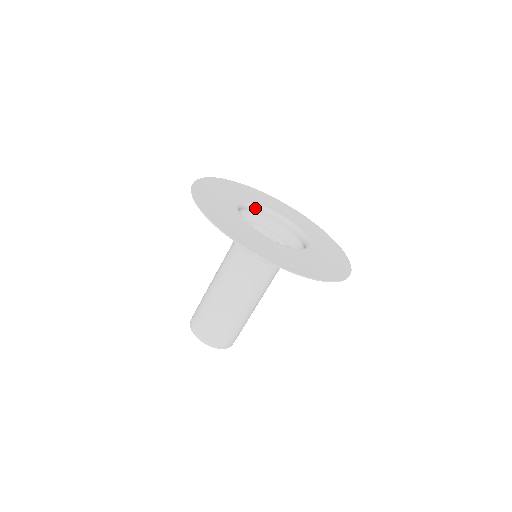
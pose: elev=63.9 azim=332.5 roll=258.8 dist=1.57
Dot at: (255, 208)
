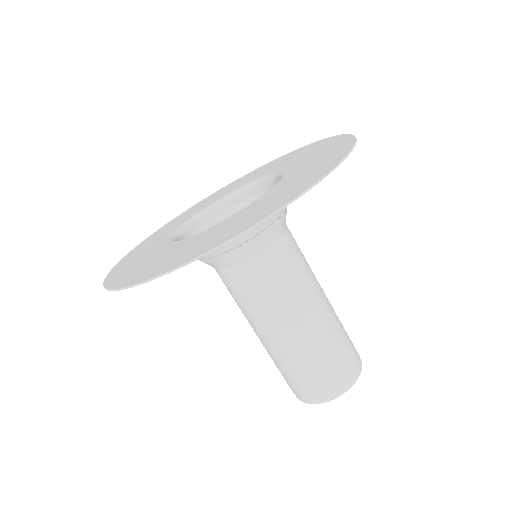
Dot at: (213, 210)
